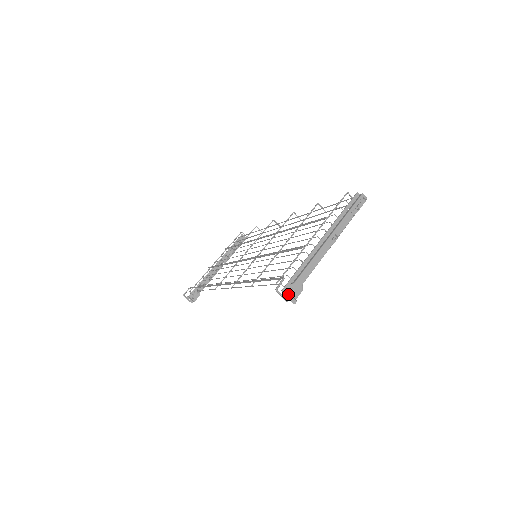
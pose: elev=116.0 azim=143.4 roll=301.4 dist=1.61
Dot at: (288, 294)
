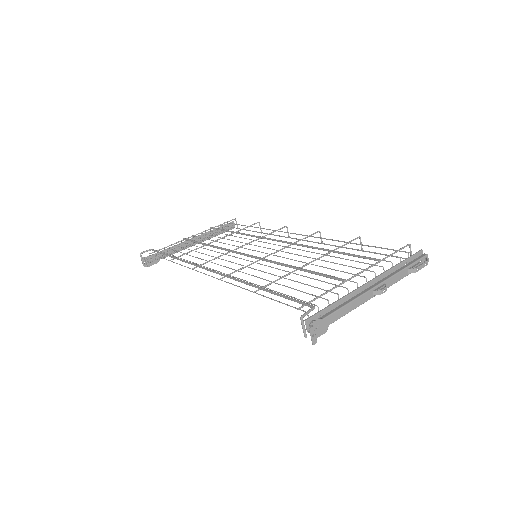
Dot at: (313, 329)
